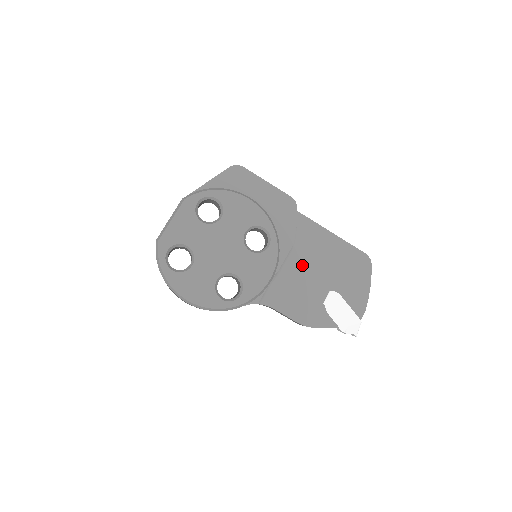
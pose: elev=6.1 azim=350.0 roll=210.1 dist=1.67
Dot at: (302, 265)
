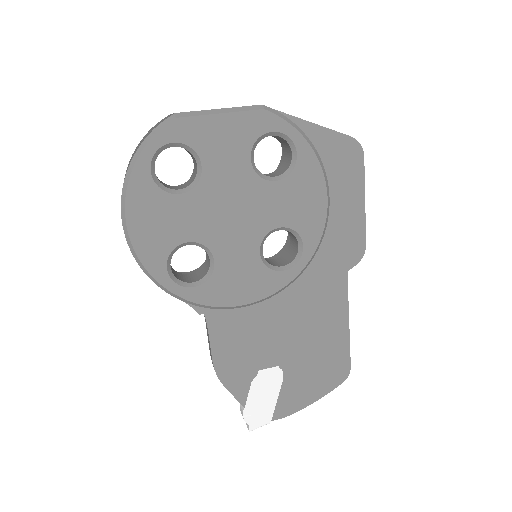
Dot at: (286, 314)
